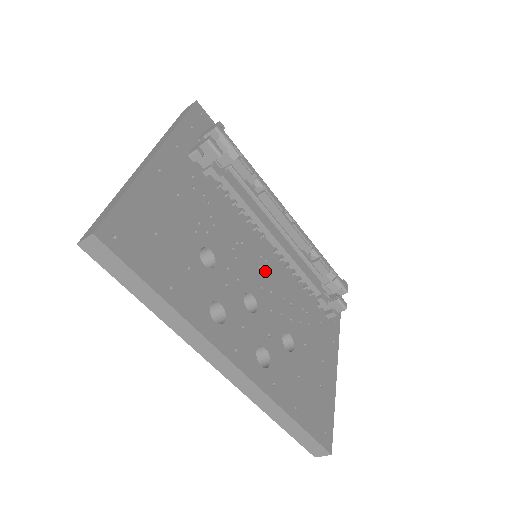
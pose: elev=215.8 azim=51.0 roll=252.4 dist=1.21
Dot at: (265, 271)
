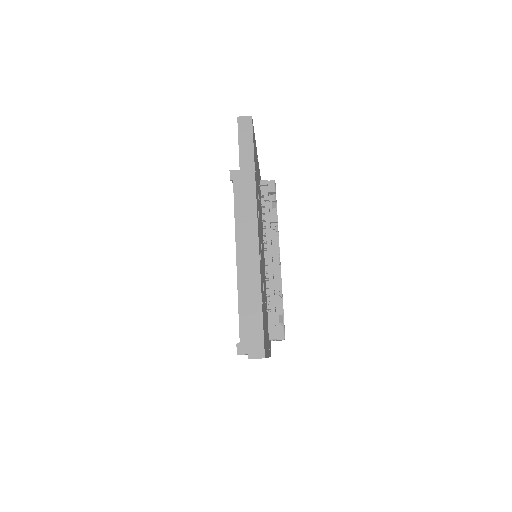
Dot at: (263, 257)
